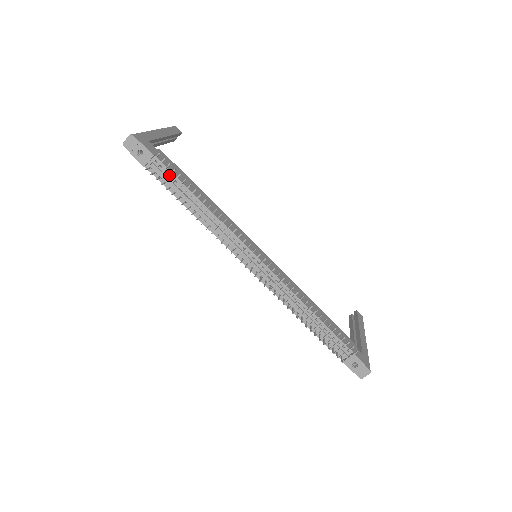
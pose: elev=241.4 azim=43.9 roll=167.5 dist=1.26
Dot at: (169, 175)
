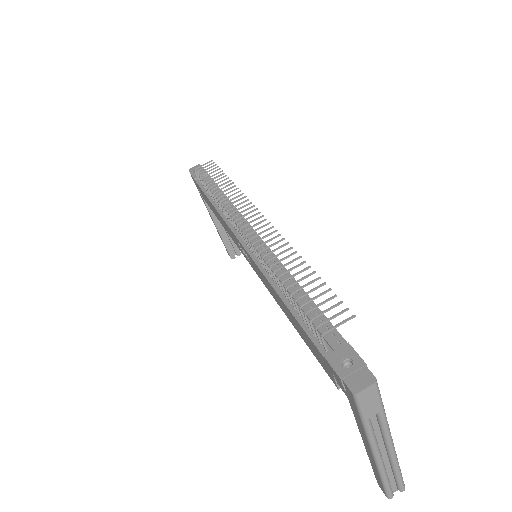
Dot at: (211, 170)
